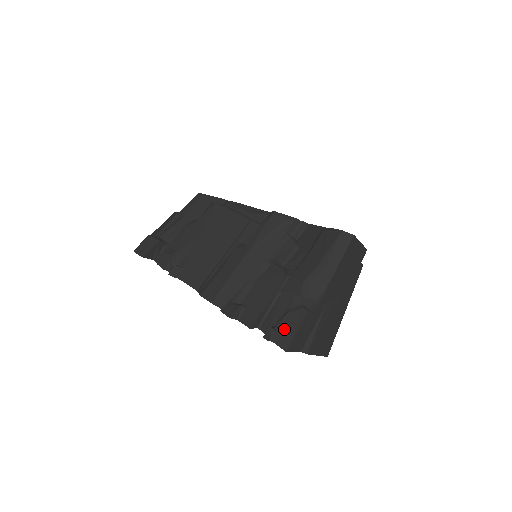
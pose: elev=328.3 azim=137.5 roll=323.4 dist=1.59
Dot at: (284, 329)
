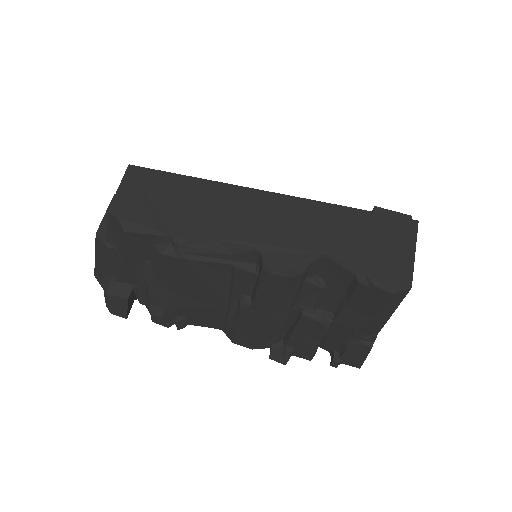
Dot at: (350, 358)
